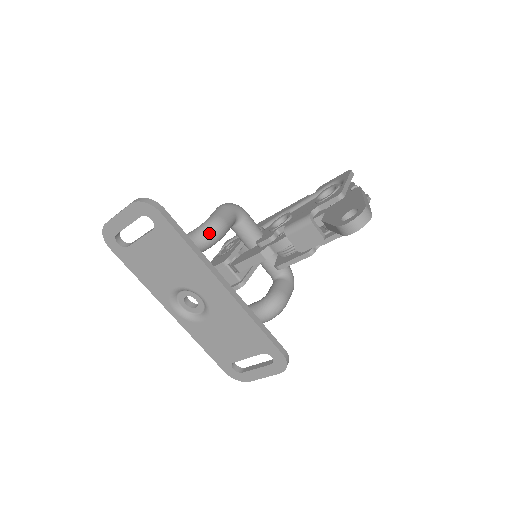
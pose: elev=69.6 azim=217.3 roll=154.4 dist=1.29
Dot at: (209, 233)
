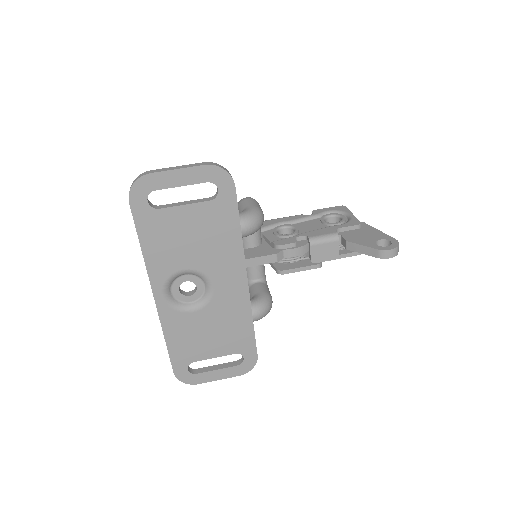
Dot at: (257, 222)
